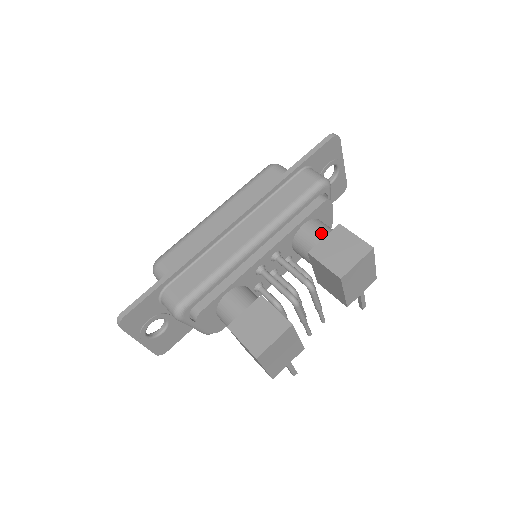
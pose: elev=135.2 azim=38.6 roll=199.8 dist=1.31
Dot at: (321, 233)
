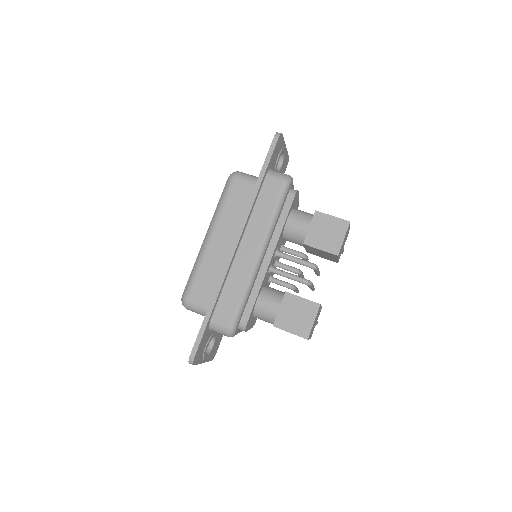
Dot at: (304, 223)
